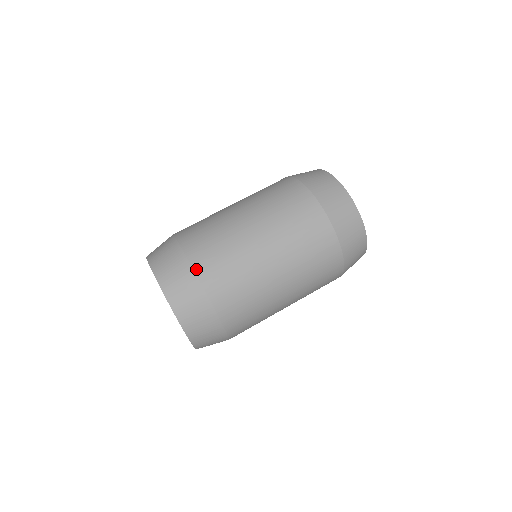
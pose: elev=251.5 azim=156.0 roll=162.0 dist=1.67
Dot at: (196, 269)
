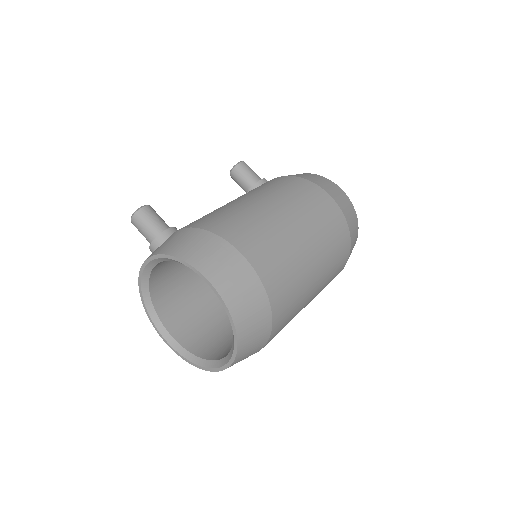
Dot at: (274, 322)
